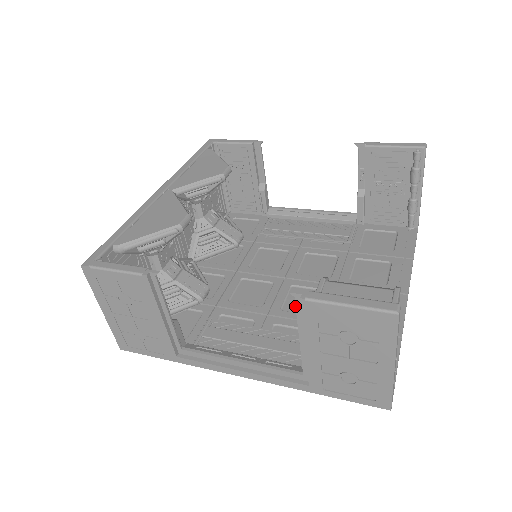
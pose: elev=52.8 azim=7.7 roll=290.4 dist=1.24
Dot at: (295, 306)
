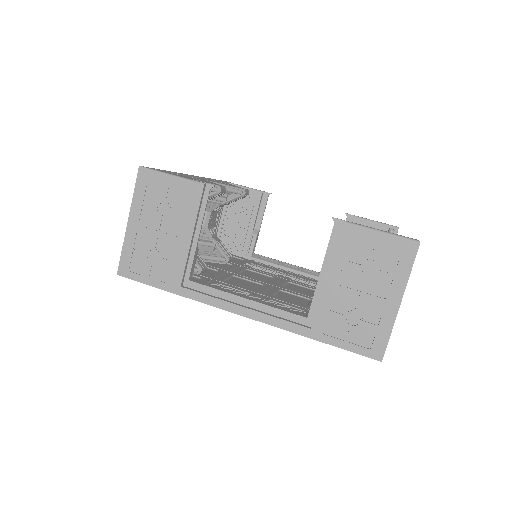
Dot at: (285, 298)
